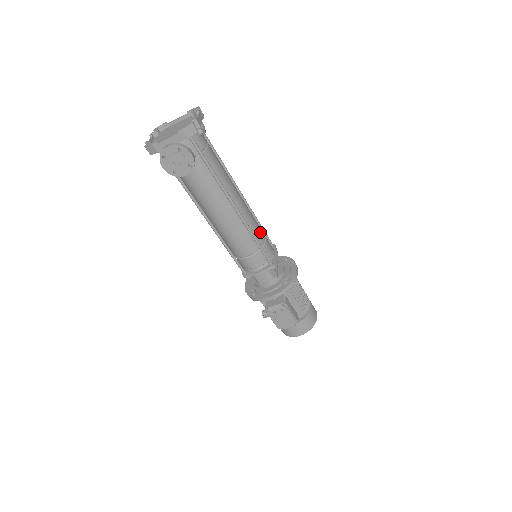
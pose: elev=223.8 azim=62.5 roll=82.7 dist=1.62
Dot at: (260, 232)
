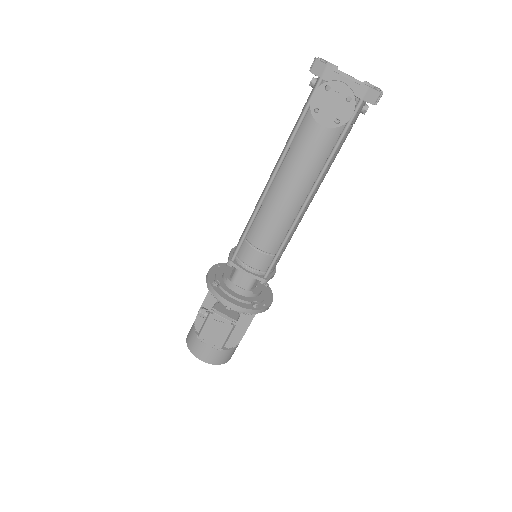
Dot at: (289, 241)
